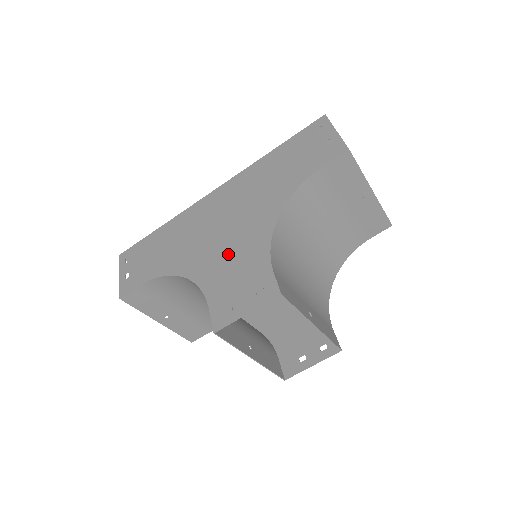
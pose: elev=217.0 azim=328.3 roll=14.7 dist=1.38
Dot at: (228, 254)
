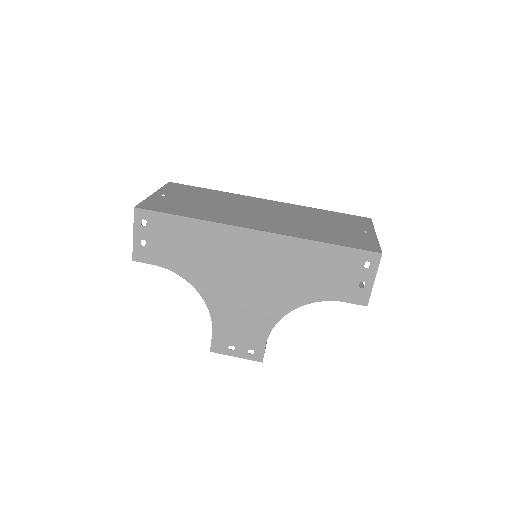
Dot at: (241, 307)
